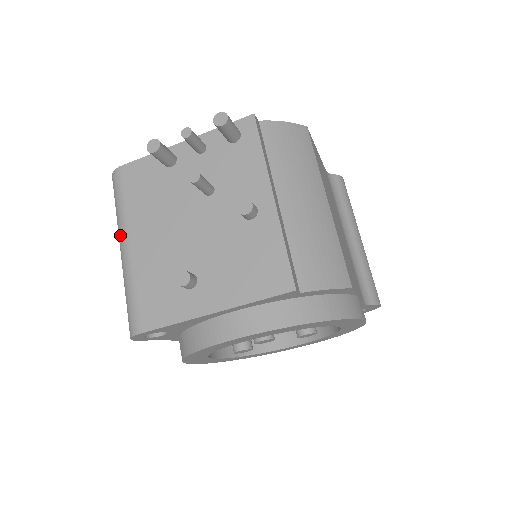
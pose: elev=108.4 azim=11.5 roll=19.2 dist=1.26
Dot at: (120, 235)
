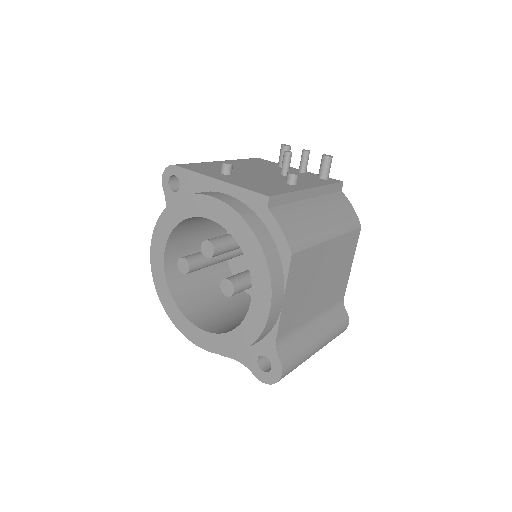
Dot at: occluded
